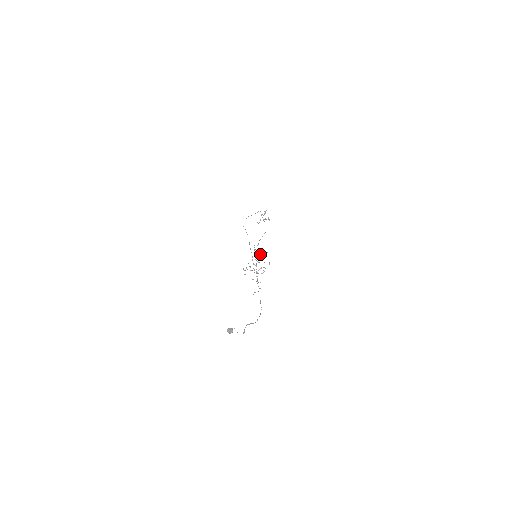
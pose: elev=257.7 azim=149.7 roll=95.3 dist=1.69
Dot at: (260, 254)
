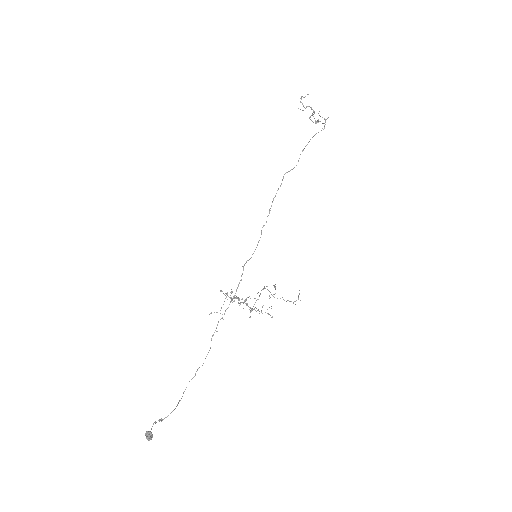
Dot at: occluded
